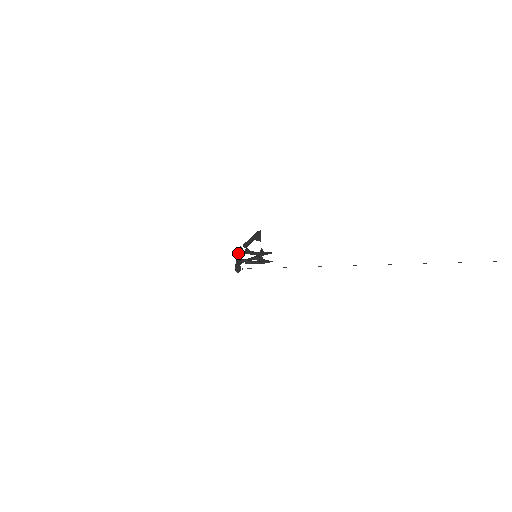
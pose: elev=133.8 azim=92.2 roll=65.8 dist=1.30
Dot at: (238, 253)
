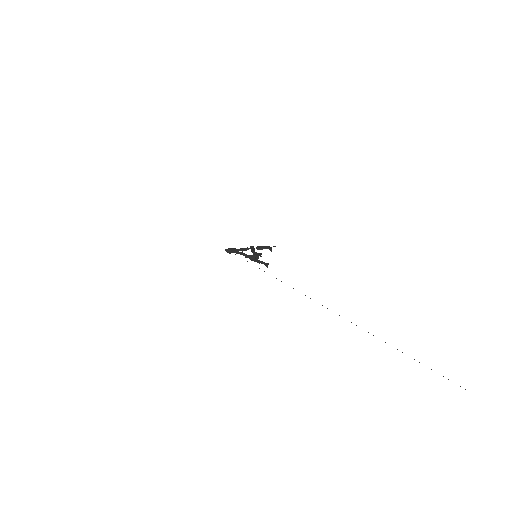
Dot at: occluded
